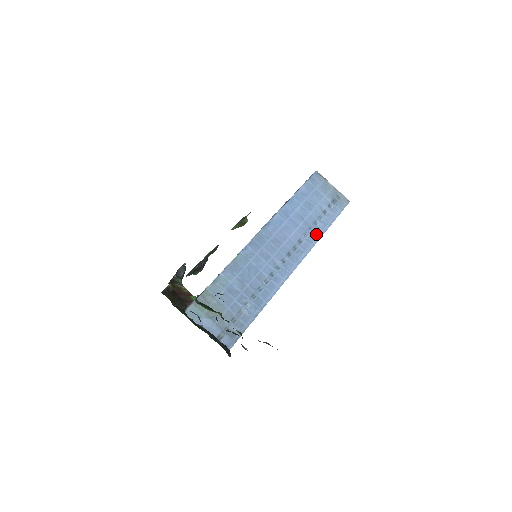
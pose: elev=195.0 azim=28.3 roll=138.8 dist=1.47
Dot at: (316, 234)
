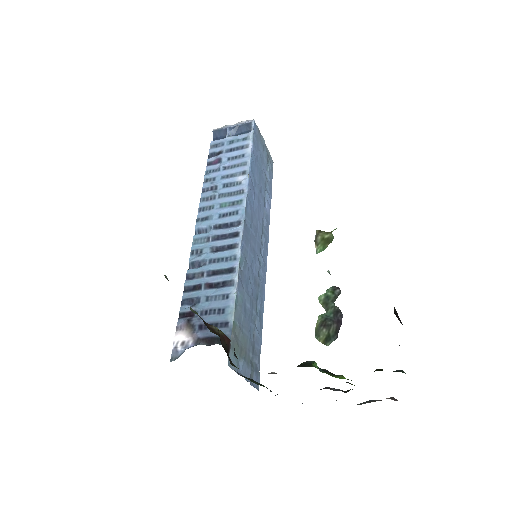
Dot at: (268, 209)
